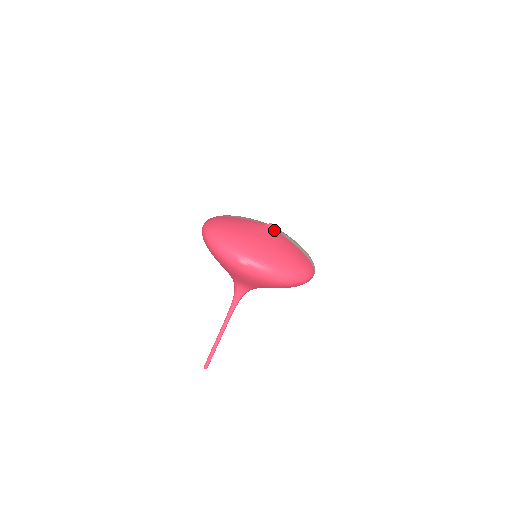
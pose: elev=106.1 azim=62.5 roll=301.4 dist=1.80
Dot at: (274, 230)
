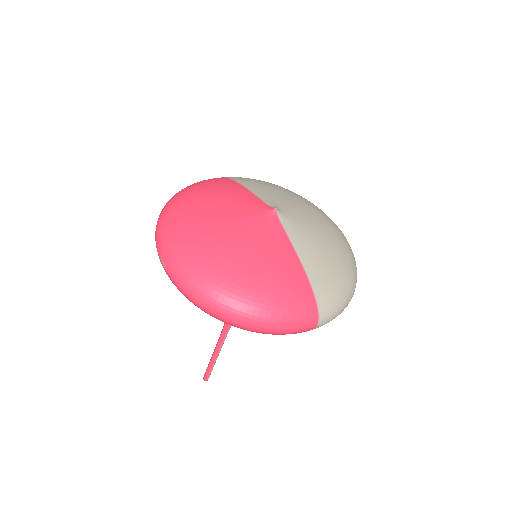
Dot at: (271, 222)
